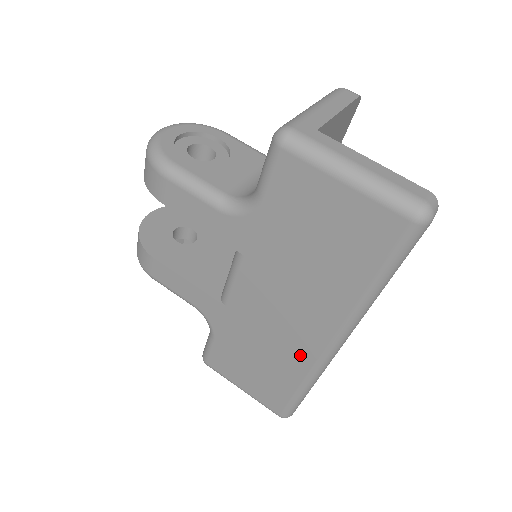
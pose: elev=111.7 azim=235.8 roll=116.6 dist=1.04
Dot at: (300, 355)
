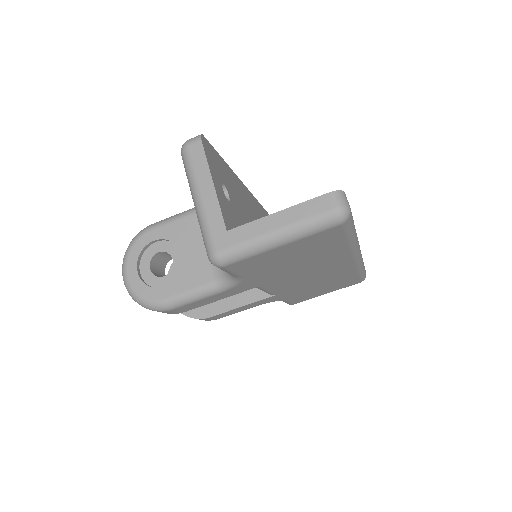
Dot at: (343, 272)
